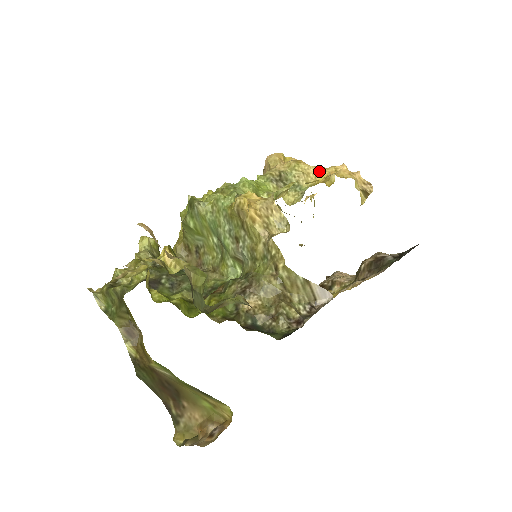
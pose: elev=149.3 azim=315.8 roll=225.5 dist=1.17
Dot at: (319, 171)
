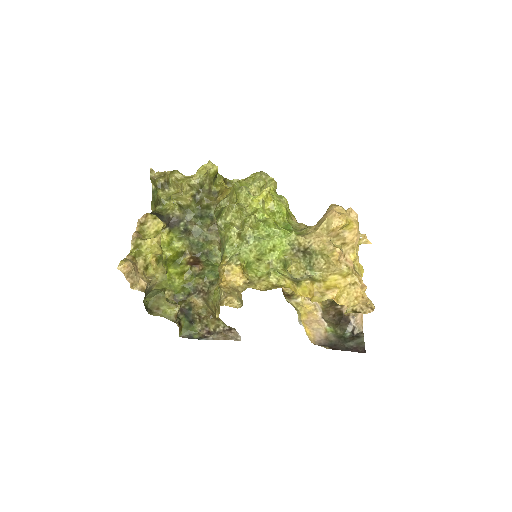
Dot at: (339, 273)
